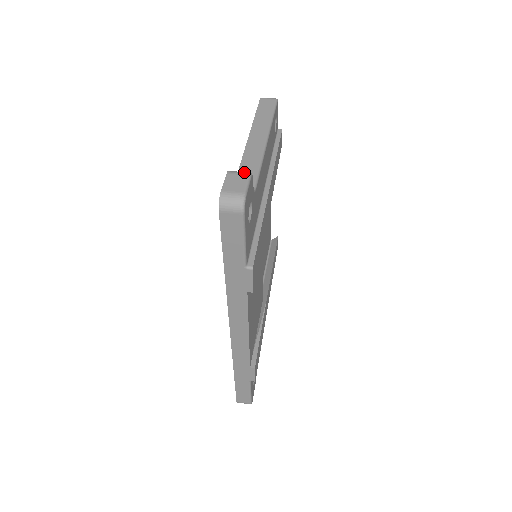
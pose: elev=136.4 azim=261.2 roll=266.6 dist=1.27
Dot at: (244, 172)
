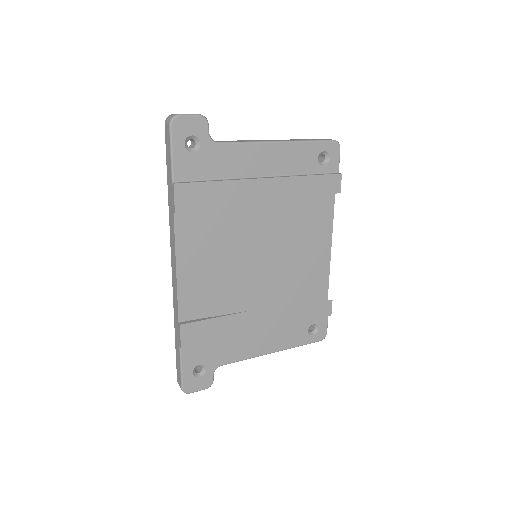
Dot at: (201, 115)
